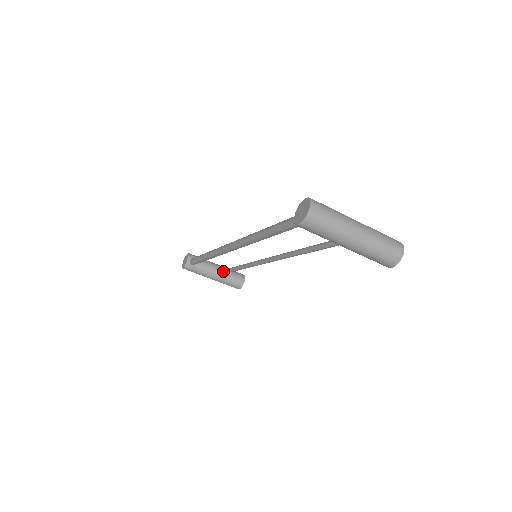
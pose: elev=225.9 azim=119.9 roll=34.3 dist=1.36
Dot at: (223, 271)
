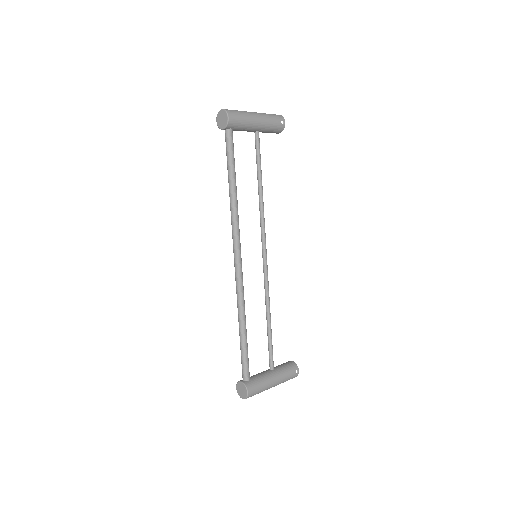
Dot at: (255, 147)
